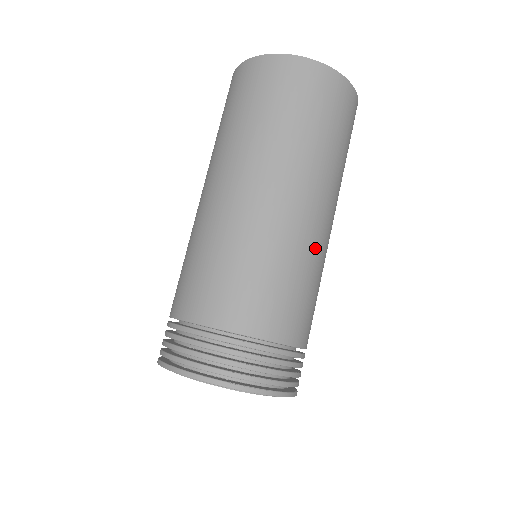
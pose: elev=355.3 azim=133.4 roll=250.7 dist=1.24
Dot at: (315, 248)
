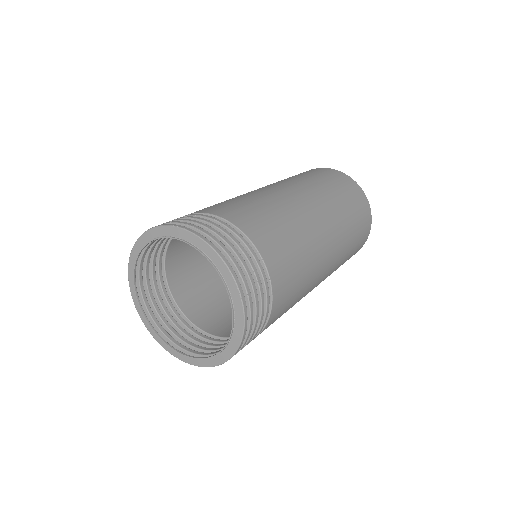
Dot at: (292, 208)
